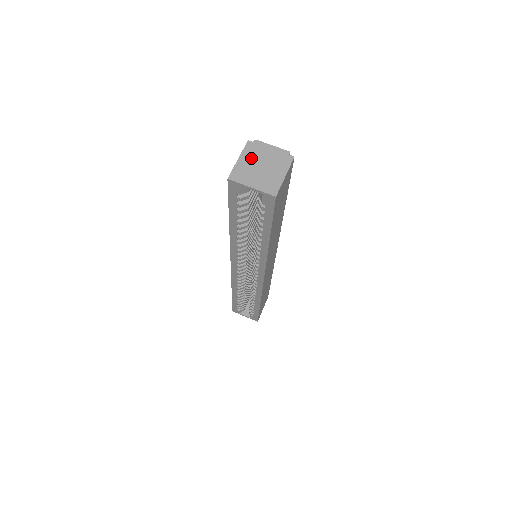
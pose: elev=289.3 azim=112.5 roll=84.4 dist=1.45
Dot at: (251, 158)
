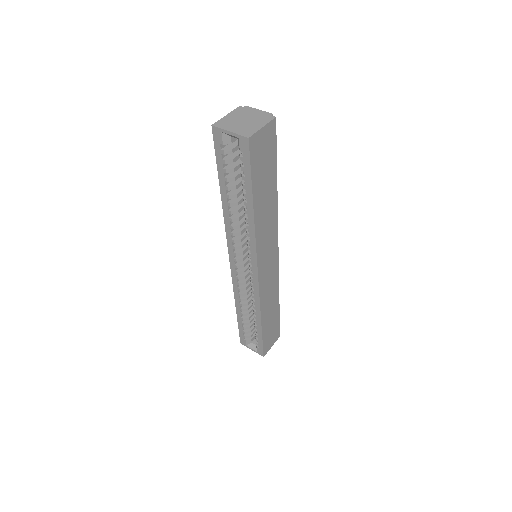
Dot at: (237, 115)
